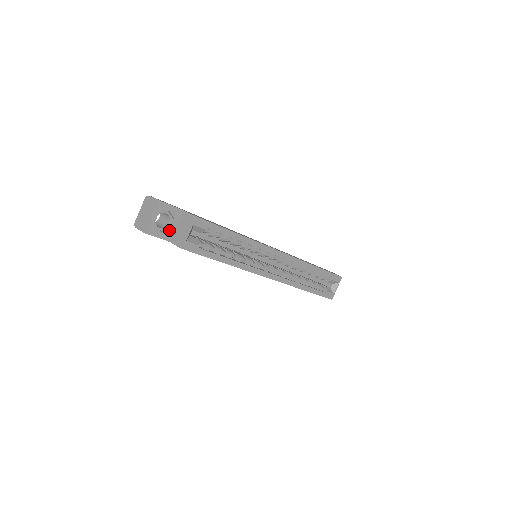
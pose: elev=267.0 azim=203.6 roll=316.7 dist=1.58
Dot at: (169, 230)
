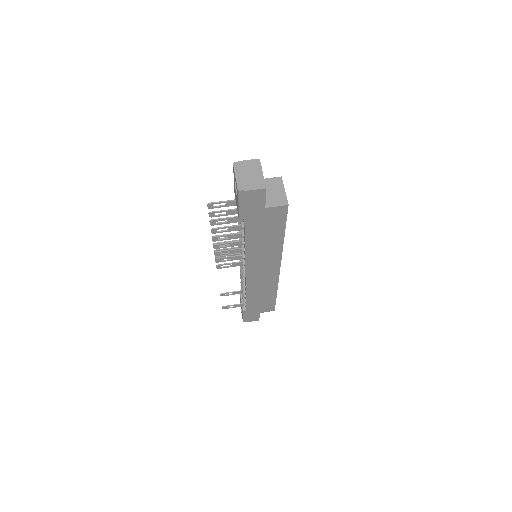
Dot at: occluded
